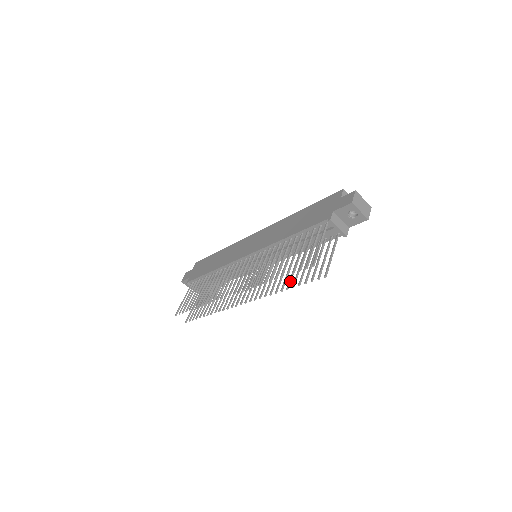
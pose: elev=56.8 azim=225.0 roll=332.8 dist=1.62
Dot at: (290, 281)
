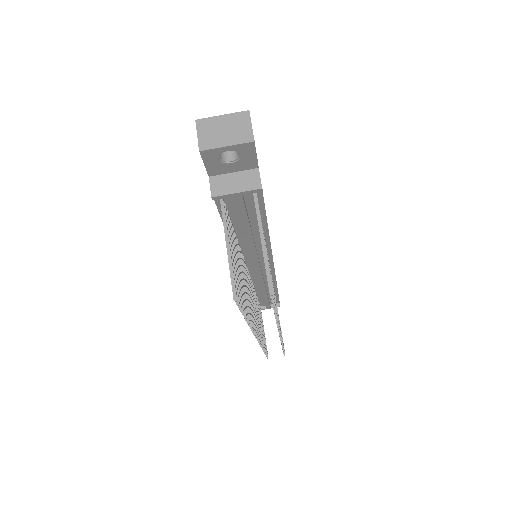
Dot at: occluded
